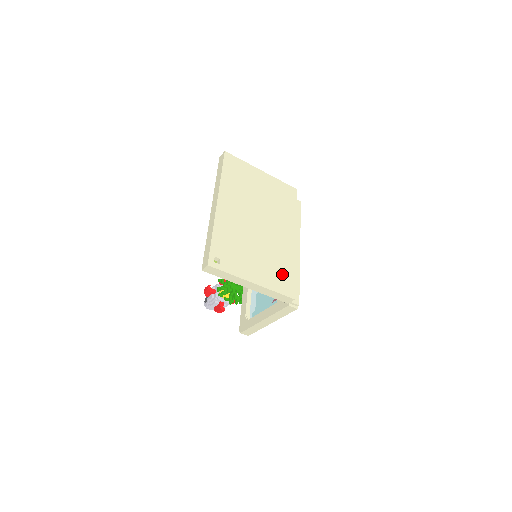
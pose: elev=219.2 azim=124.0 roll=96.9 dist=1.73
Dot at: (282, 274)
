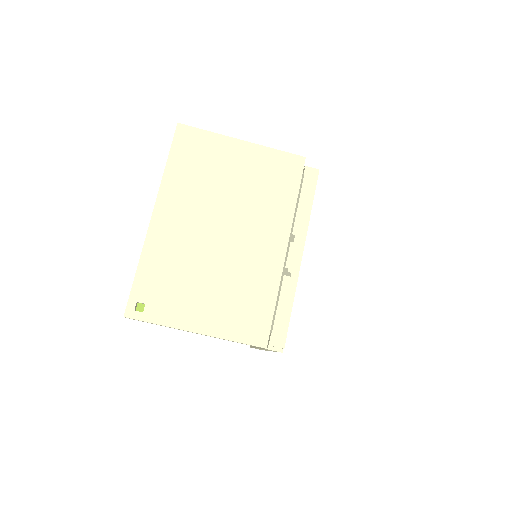
Dot at: (250, 311)
